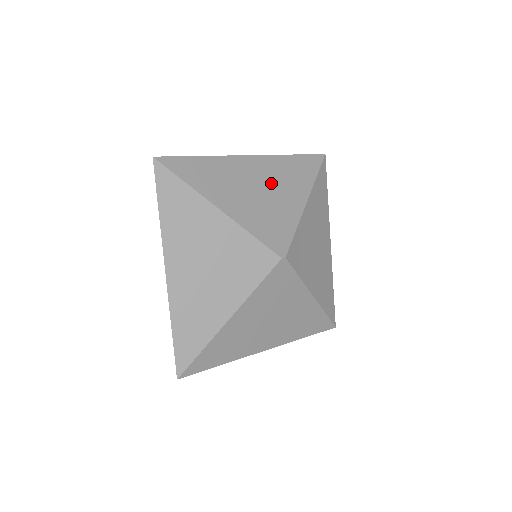
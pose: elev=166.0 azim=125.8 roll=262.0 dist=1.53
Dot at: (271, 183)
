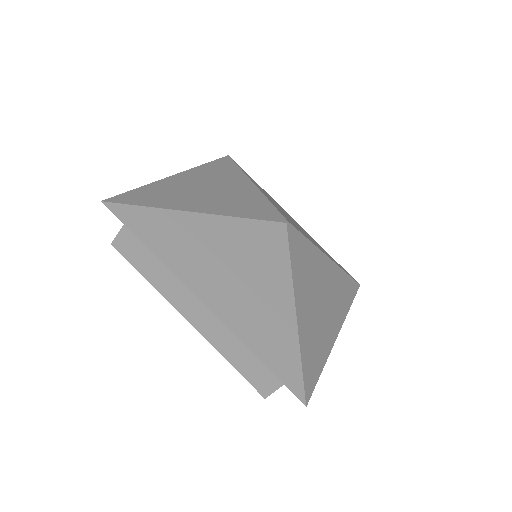
Dot at: (216, 183)
